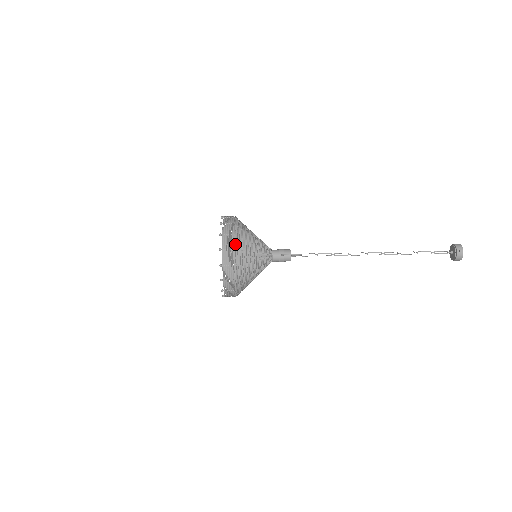
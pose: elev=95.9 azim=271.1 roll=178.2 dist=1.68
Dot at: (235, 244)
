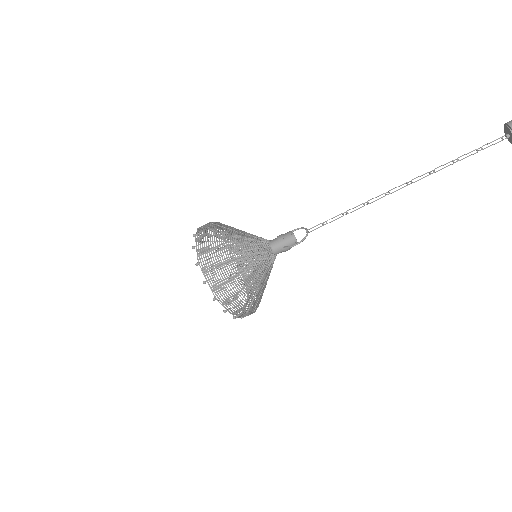
Dot at: (226, 285)
